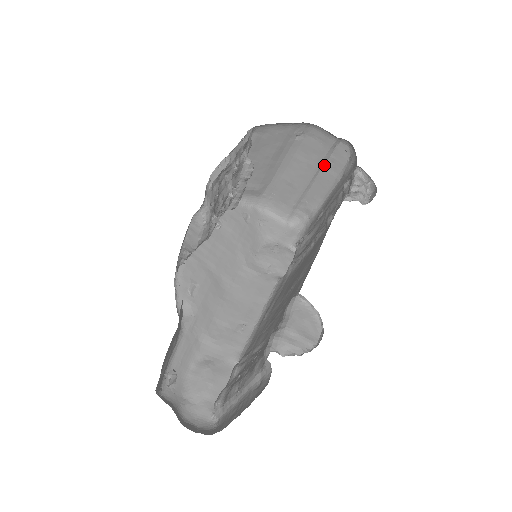
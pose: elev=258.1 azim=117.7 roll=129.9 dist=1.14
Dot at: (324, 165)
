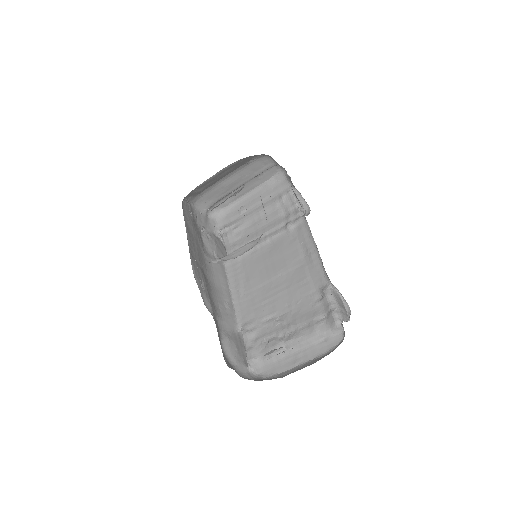
Dot at: (254, 178)
